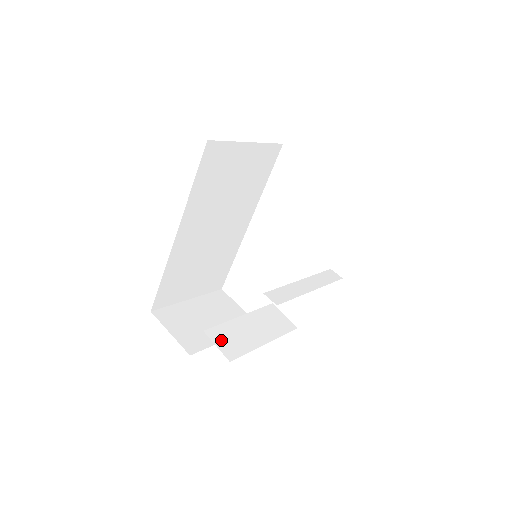
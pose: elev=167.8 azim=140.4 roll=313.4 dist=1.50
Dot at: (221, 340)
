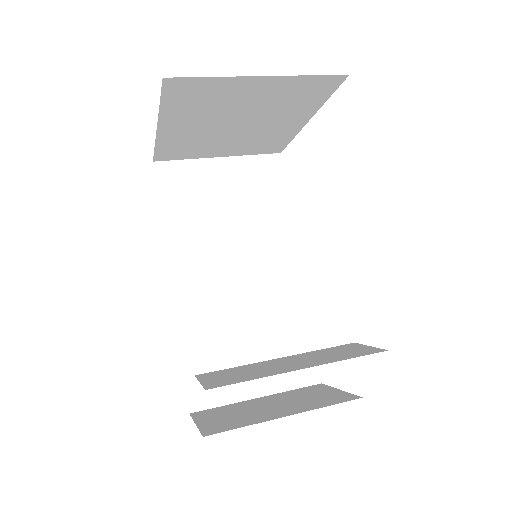
Dot at: (215, 377)
